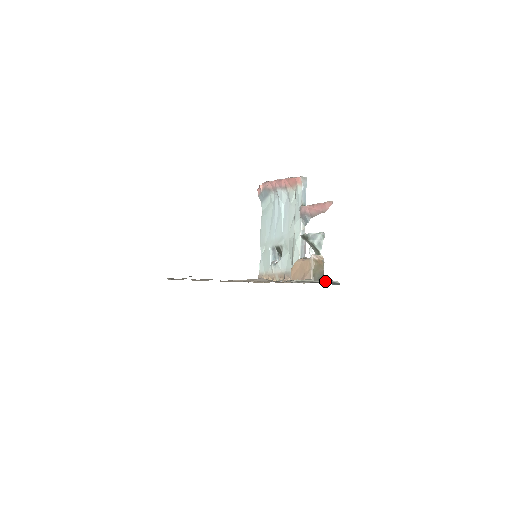
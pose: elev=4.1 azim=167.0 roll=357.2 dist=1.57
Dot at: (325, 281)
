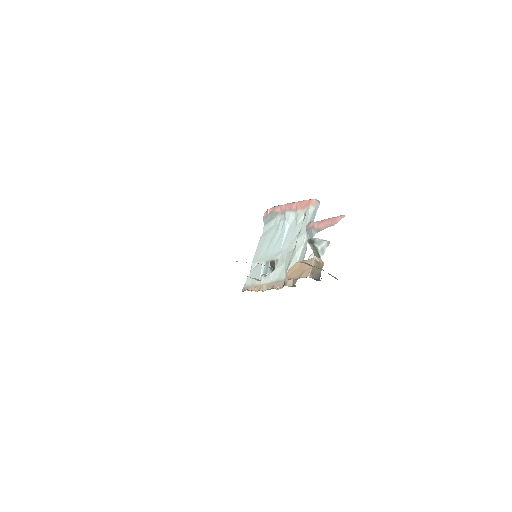
Dot at: occluded
